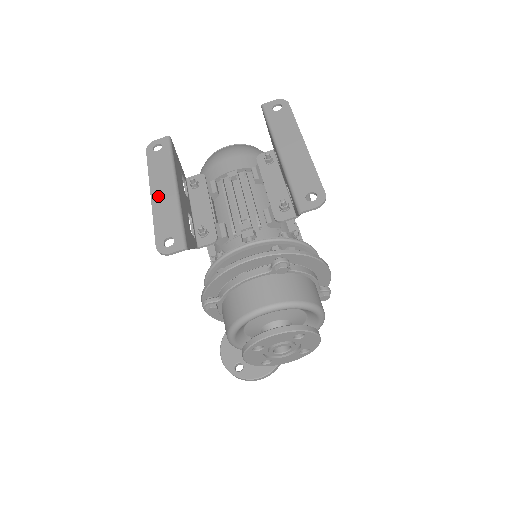
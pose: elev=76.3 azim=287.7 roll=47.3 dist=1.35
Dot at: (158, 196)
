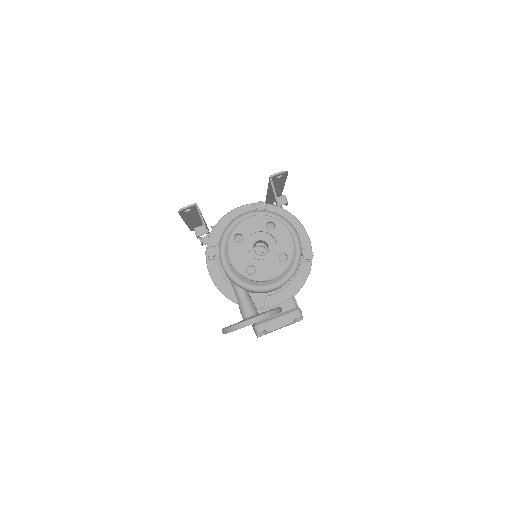
Dot at: occluded
